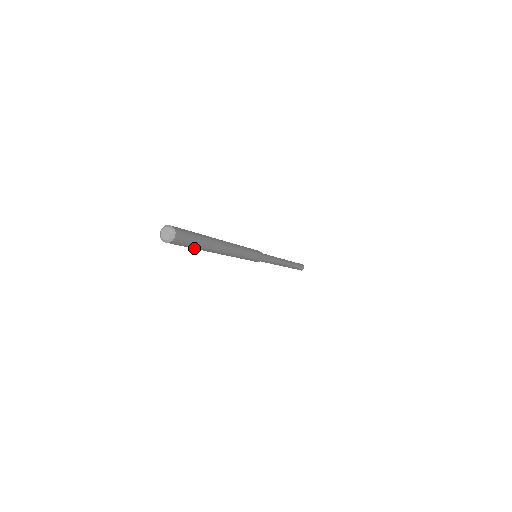
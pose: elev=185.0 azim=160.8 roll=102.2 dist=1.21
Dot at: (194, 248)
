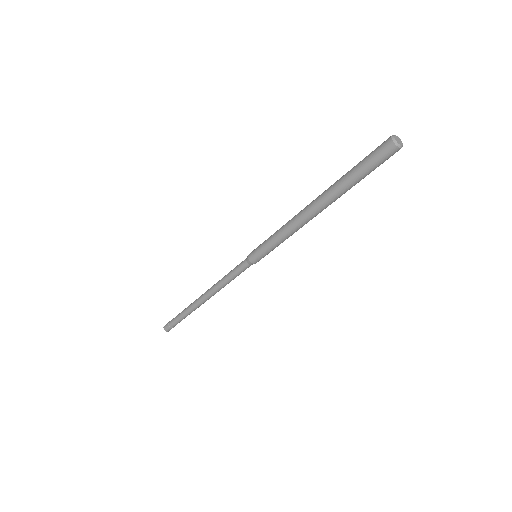
Dot at: (363, 178)
